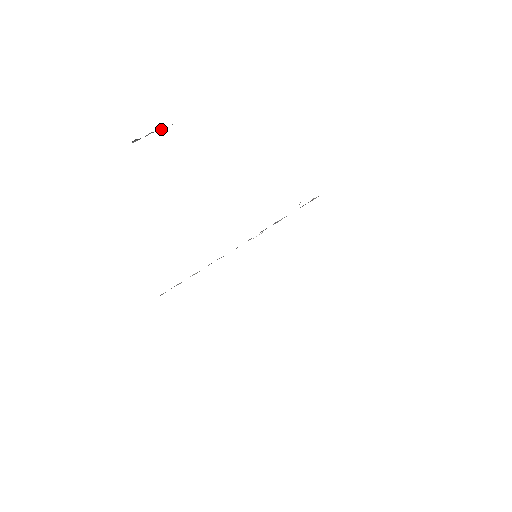
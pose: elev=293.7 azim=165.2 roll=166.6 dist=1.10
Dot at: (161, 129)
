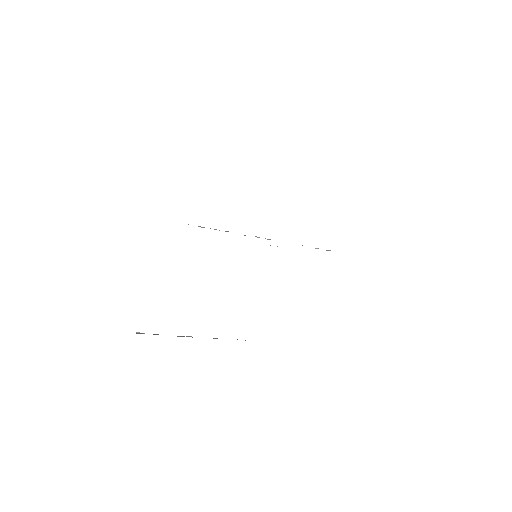
Dot at: occluded
